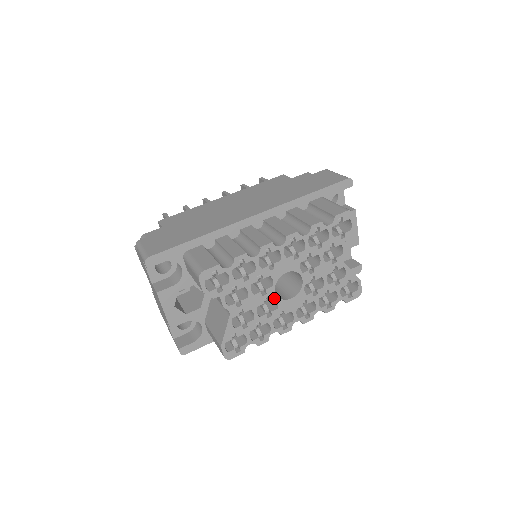
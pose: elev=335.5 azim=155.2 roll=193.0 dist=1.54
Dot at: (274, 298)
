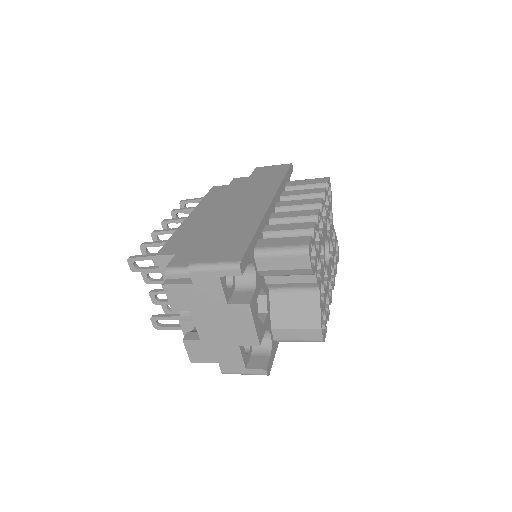
Dot at: (326, 267)
